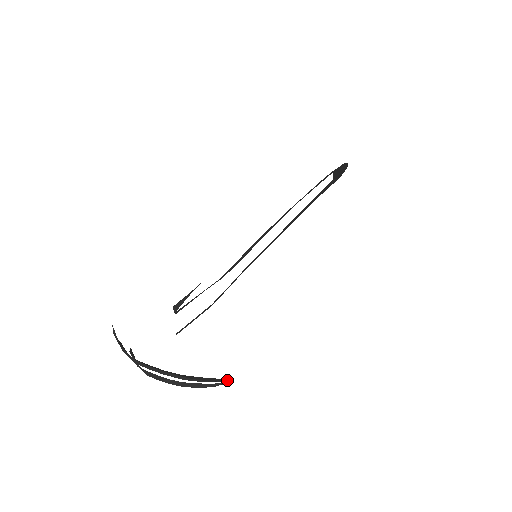
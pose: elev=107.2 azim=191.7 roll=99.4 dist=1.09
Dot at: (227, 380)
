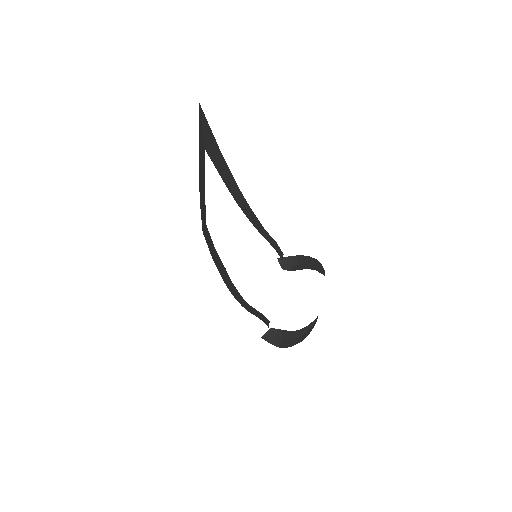
Dot at: (316, 321)
